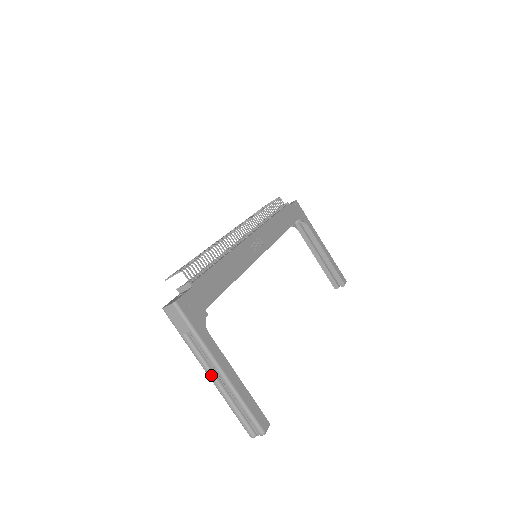
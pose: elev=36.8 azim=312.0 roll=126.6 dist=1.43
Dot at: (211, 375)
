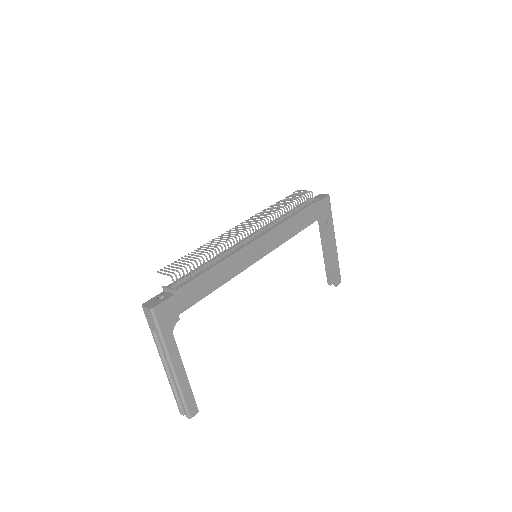
Dot at: (164, 365)
